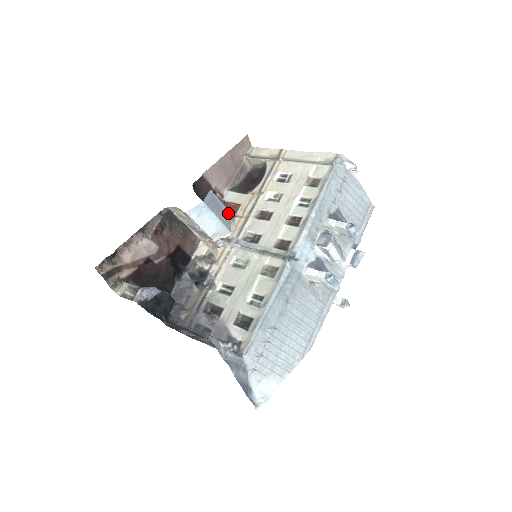
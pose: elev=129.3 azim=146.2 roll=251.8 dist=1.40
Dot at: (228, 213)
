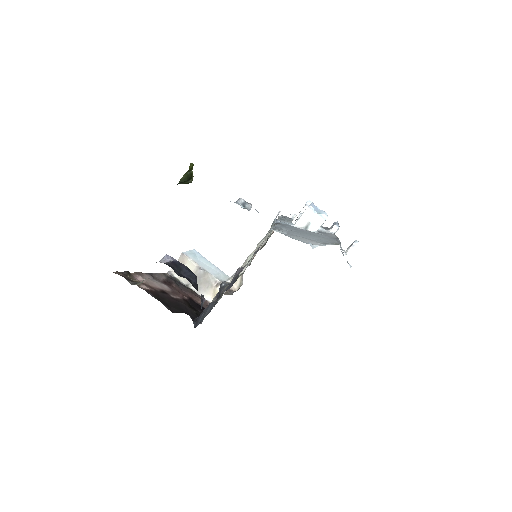
Dot at: occluded
